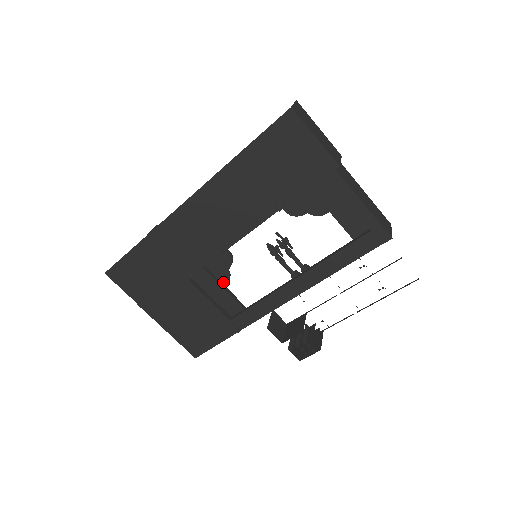
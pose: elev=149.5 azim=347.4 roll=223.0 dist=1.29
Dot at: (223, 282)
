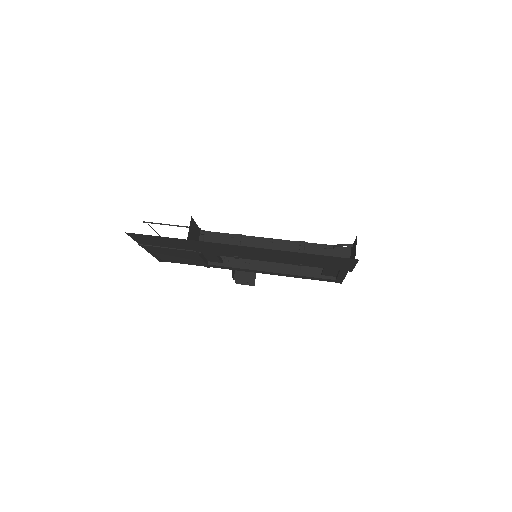
Dot at: occluded
